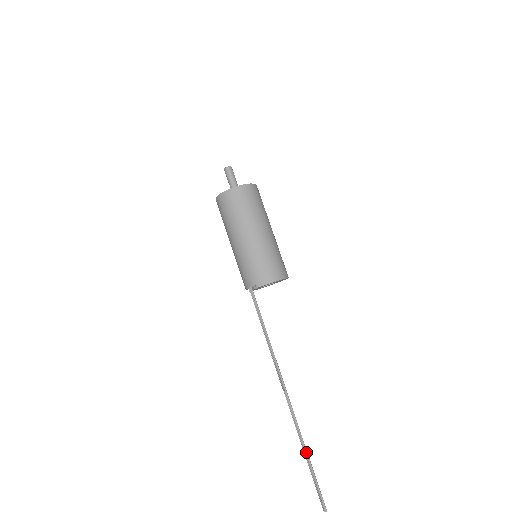
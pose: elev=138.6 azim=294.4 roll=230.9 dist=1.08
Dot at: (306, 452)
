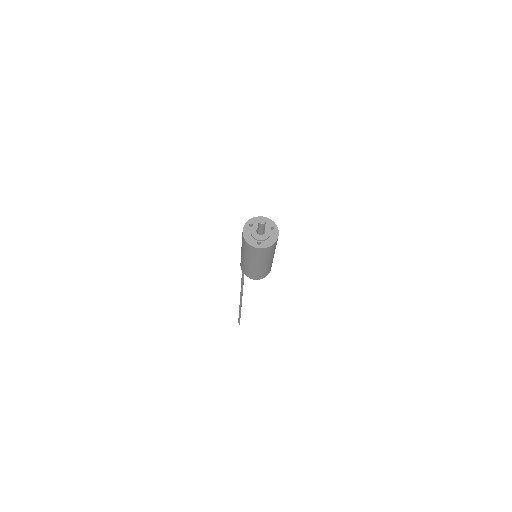
Dot at: (241, 305)
